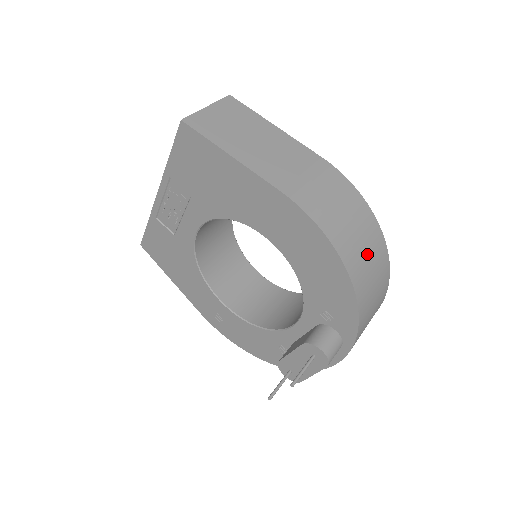
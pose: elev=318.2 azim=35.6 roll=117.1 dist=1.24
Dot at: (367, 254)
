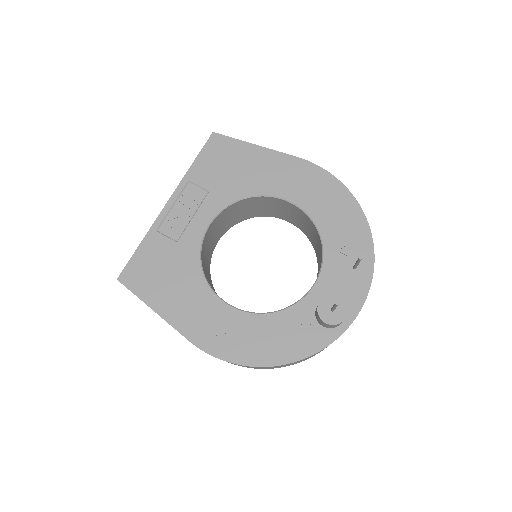
Dot at: occluded
